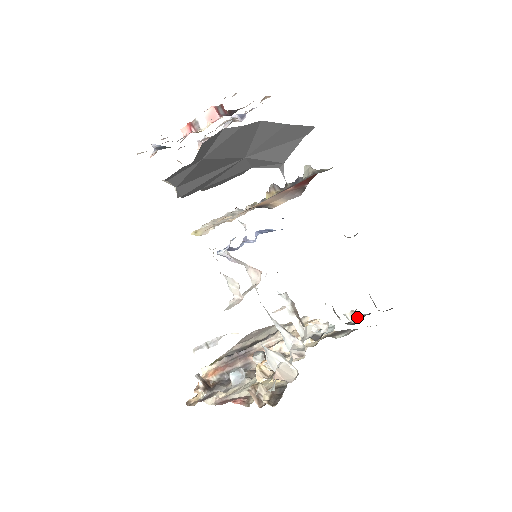
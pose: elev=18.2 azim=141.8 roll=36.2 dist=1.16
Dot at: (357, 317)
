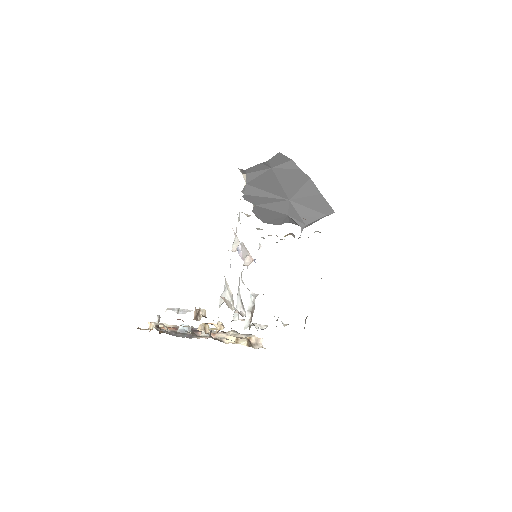
Dot at: occluded
